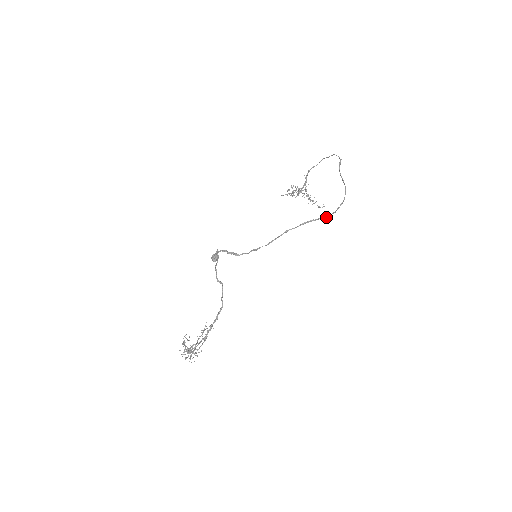
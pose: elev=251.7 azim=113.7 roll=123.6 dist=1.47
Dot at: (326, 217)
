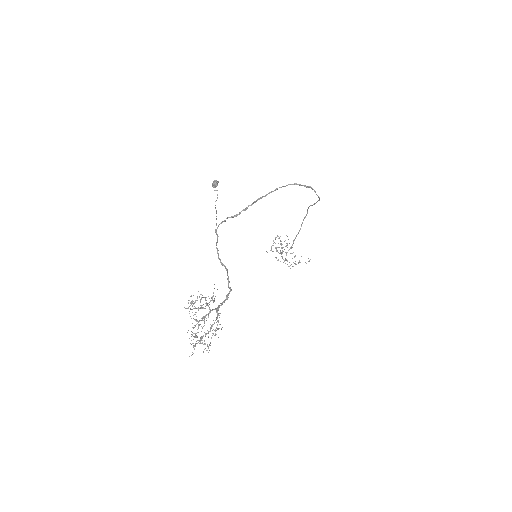
Dot at: (308, 186)
